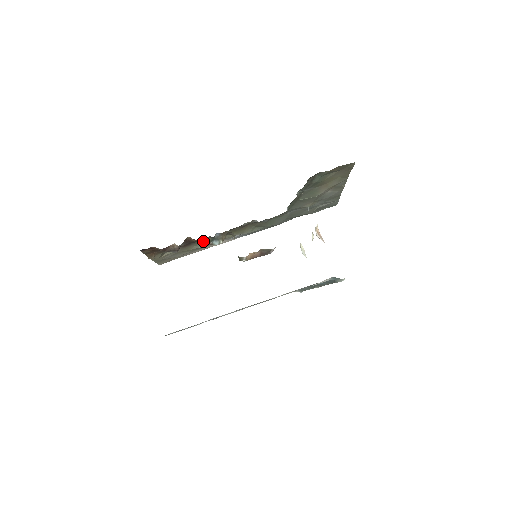
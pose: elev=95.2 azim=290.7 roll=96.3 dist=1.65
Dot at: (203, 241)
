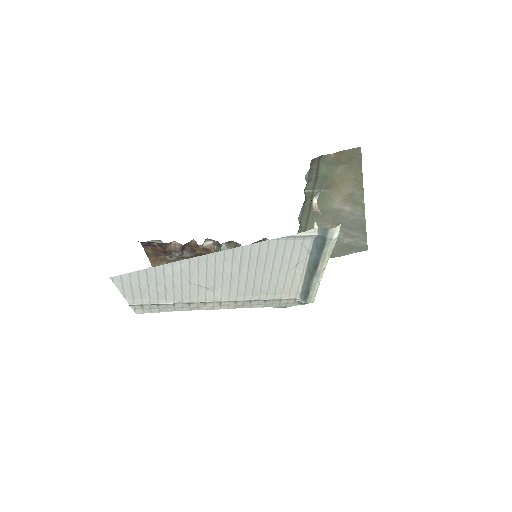
Dot at: (207, 246)
